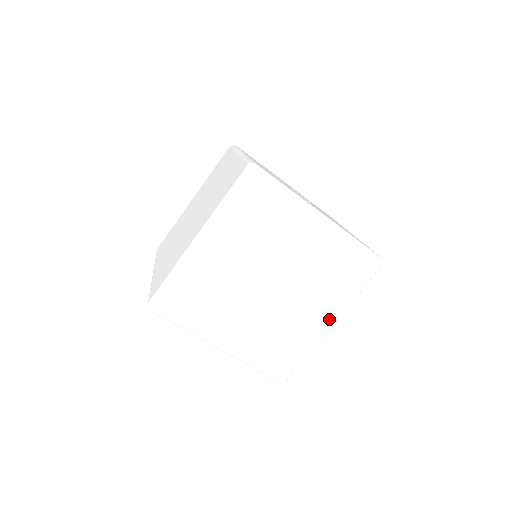
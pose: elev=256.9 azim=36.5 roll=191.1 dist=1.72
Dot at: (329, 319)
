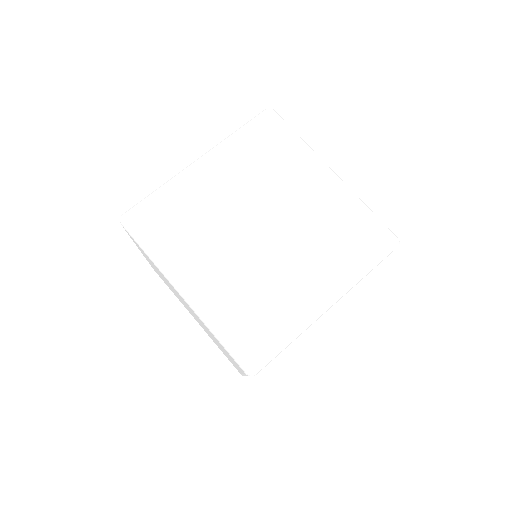
Dot at: (327, 294)
